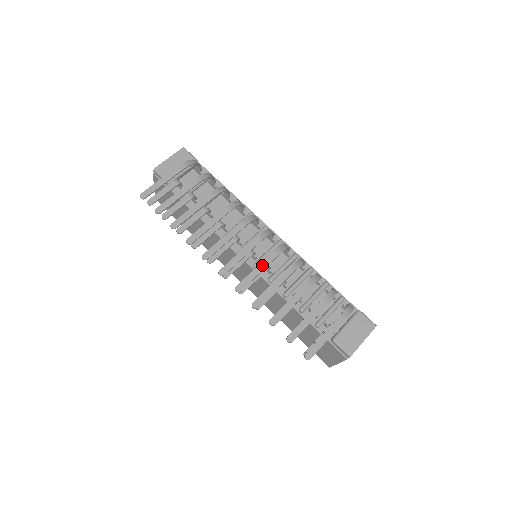
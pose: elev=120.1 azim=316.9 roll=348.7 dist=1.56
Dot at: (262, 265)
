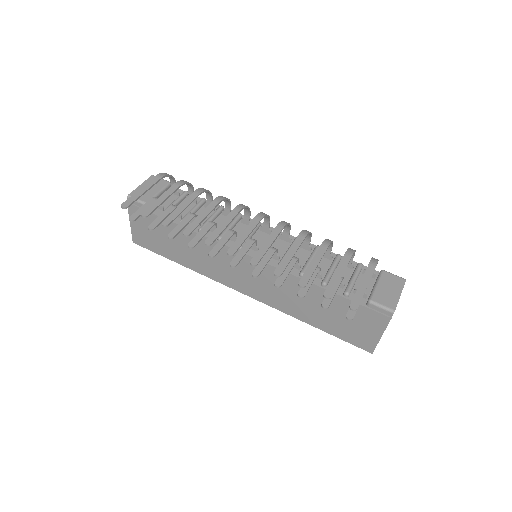
Dot at: (270, 238)
